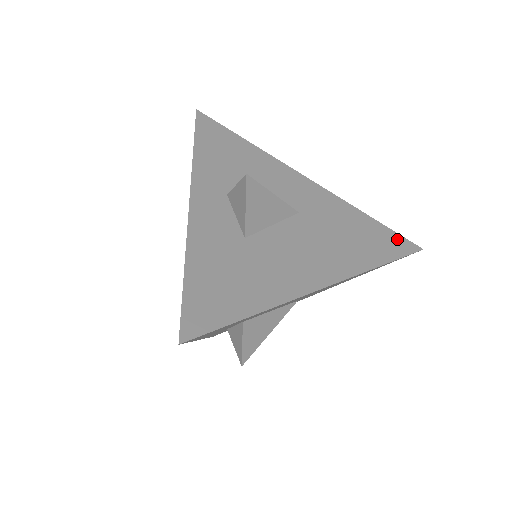
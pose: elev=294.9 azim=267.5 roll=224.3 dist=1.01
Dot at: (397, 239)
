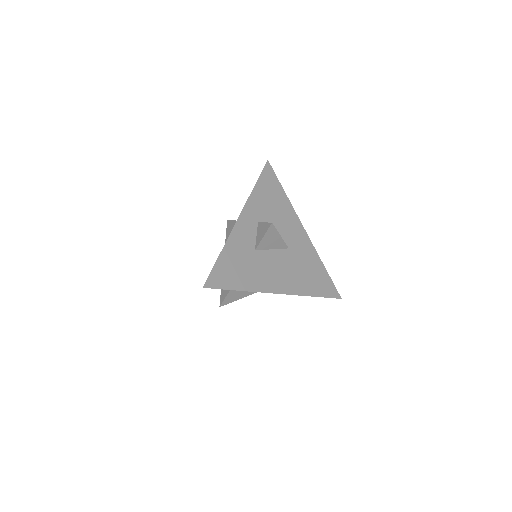
Dot at: (331, 287)
